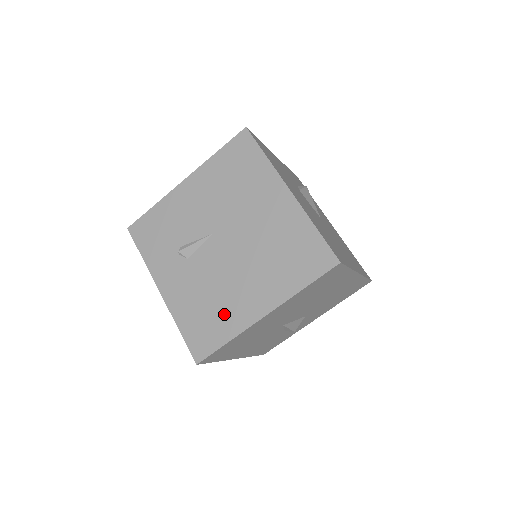
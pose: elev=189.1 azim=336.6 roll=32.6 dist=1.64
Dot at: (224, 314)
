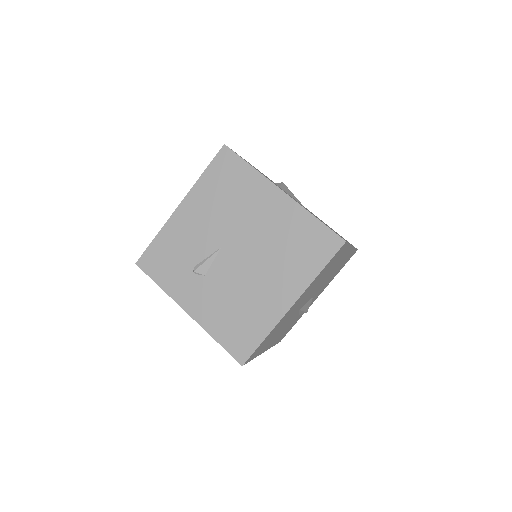
Dot at: (254, 315)
